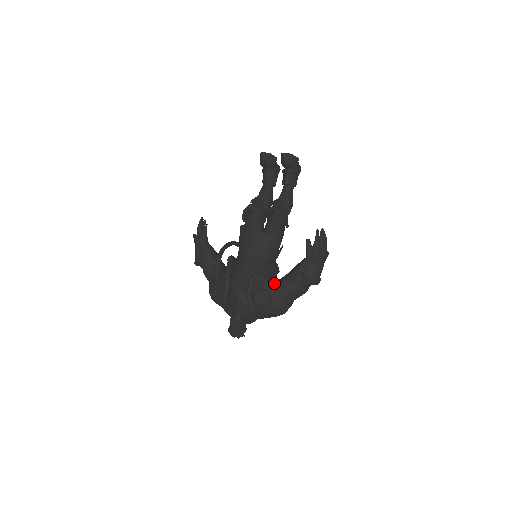
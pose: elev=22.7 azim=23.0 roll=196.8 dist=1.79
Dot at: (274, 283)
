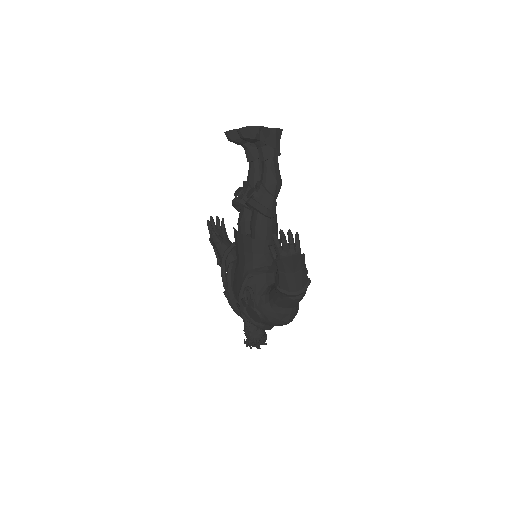
Dot at: (264, 294)
